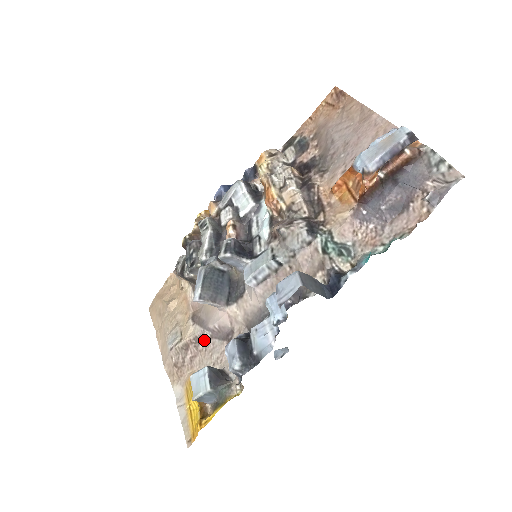
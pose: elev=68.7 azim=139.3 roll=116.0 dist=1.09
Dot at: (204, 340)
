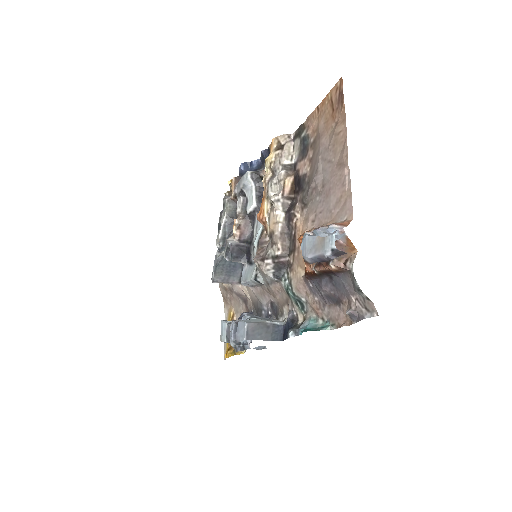
Dot at: (234, 293)
